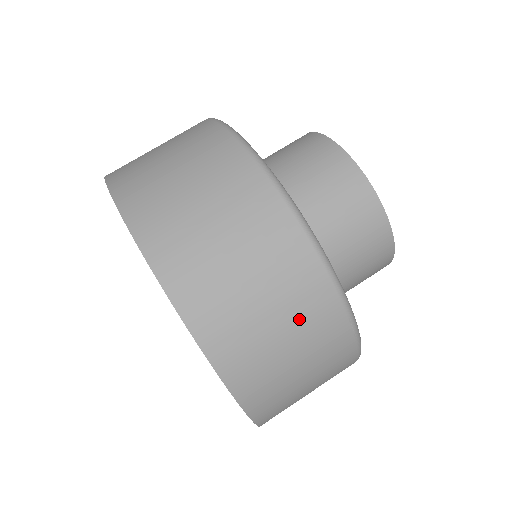
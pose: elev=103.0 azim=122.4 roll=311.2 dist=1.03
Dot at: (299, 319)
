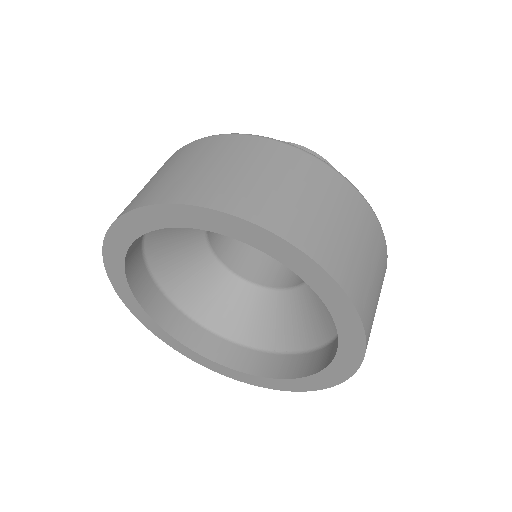
Dot at: (364, 235)
